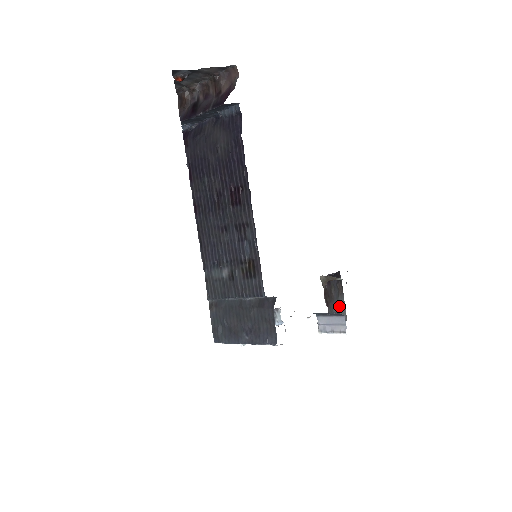
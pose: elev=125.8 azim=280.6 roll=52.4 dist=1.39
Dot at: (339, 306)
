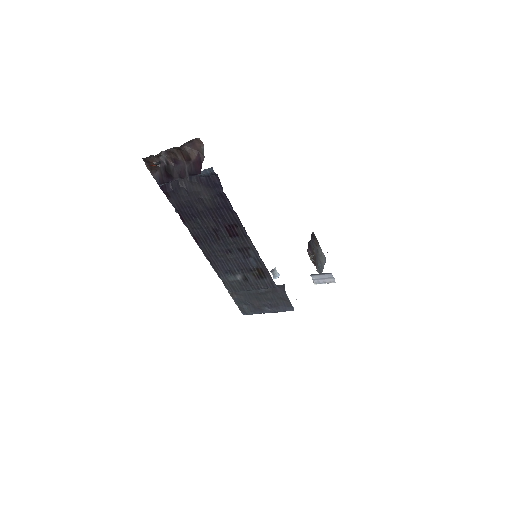
Dot at: (320, 255)
